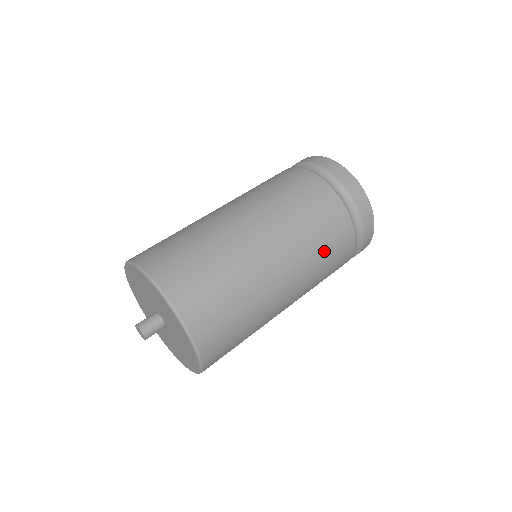
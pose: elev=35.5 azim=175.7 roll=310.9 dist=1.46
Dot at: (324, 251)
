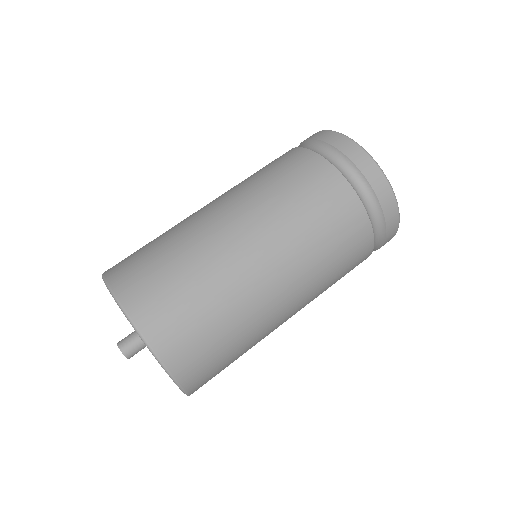
Dot at: (319, 230)
